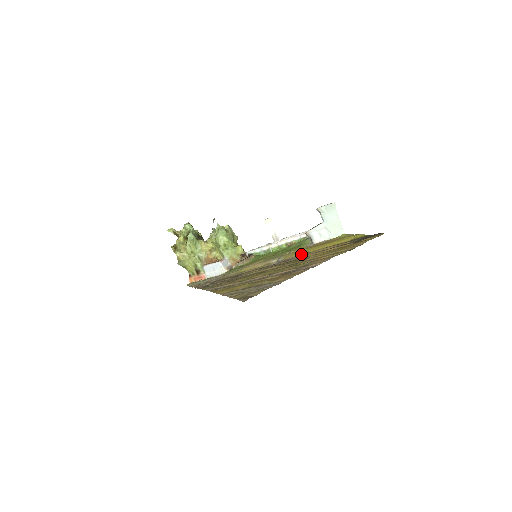
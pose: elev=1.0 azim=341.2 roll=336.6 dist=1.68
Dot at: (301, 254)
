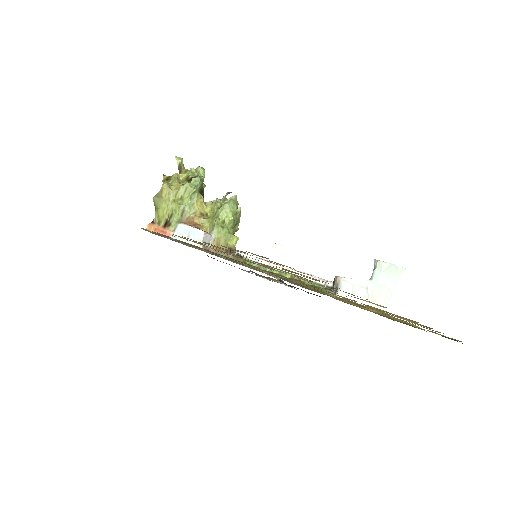
Dot at: occluded
